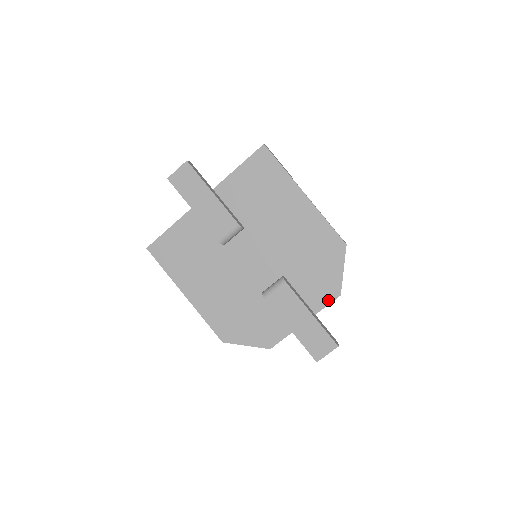
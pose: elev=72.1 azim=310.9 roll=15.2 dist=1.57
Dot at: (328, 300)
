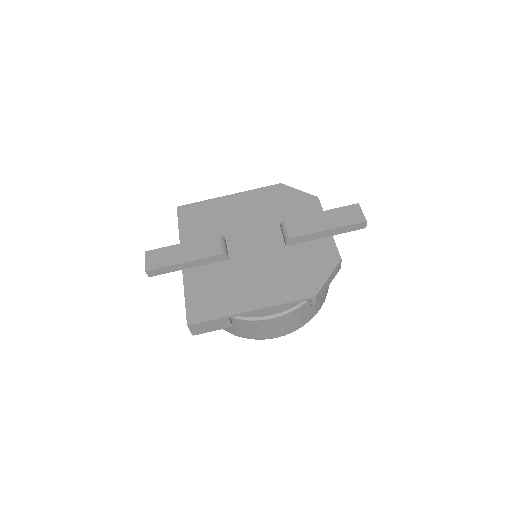
Dot at: (318, 206)
